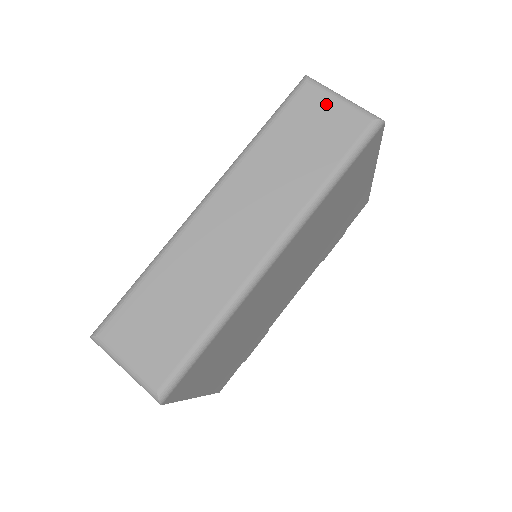
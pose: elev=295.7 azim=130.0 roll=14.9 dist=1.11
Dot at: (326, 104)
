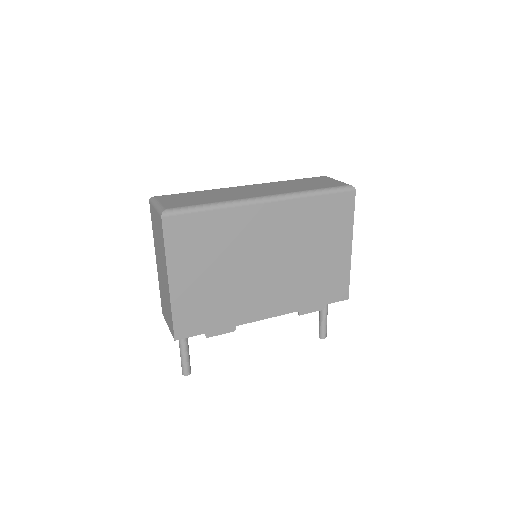
Dot at: (329, 180)
